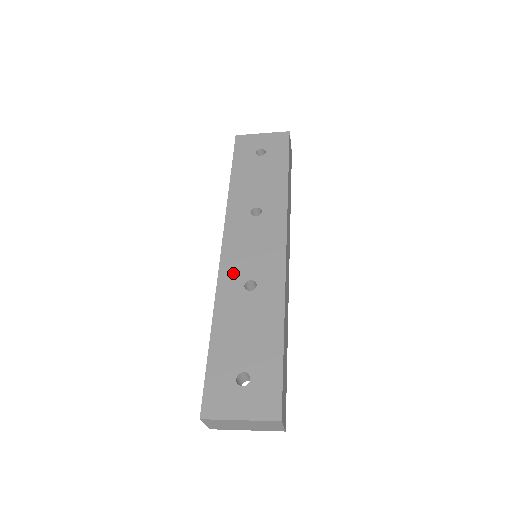
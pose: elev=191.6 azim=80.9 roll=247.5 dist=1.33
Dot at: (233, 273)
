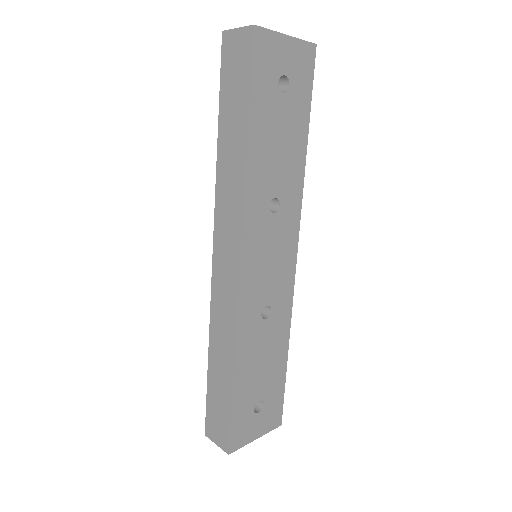
Dot at: (252, 301)
